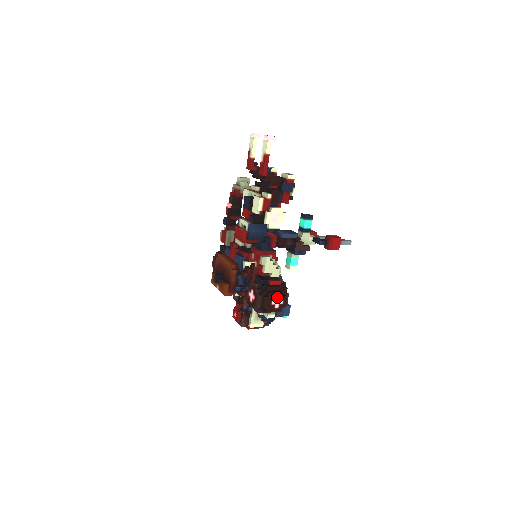
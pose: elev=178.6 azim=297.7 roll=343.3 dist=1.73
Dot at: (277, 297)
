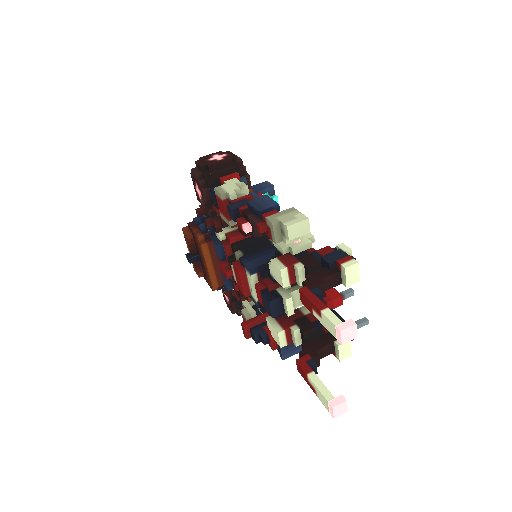
Dot at: occluded
